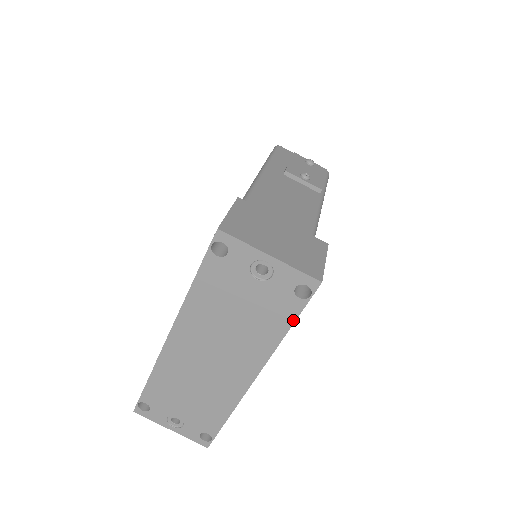
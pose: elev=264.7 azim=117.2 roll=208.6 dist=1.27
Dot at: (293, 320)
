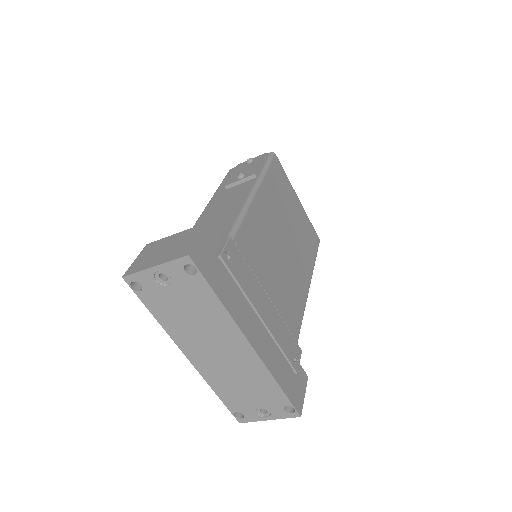
Dot at: (211, 290)
